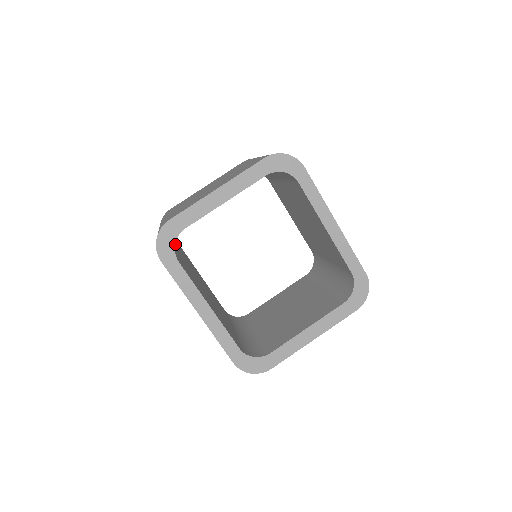
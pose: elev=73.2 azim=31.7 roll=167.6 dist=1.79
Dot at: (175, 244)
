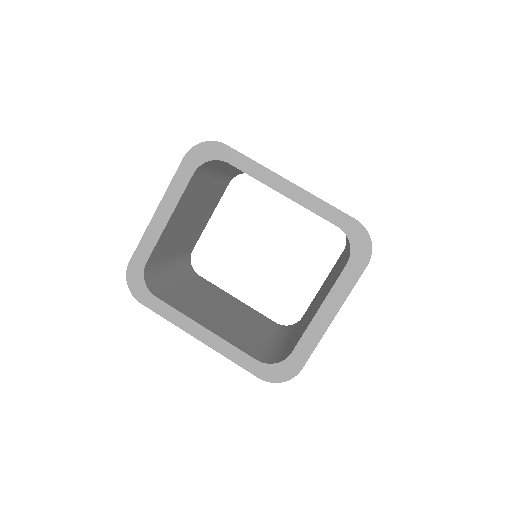
Dot at: (178, 280)
